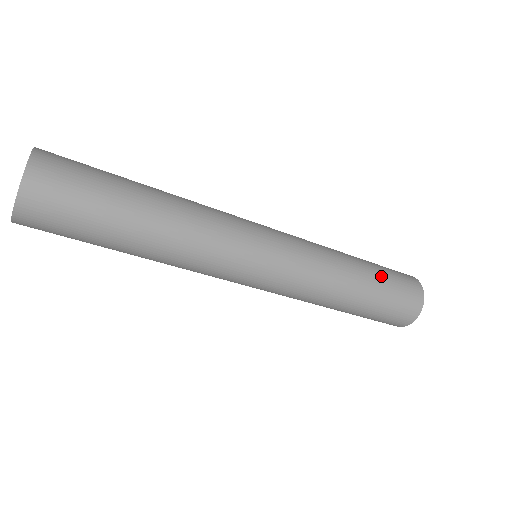
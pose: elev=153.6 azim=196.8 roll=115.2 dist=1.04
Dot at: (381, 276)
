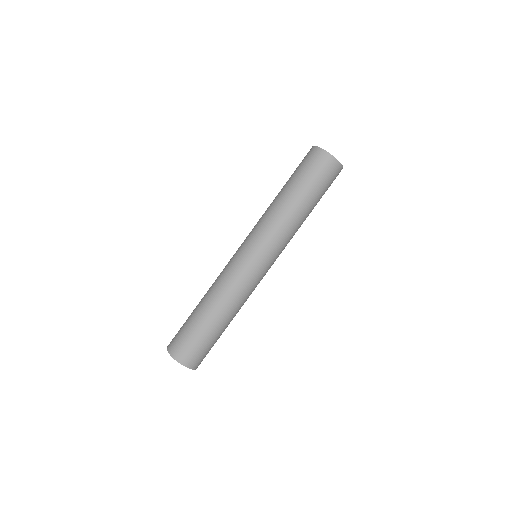
Dot at: (313, 192)
